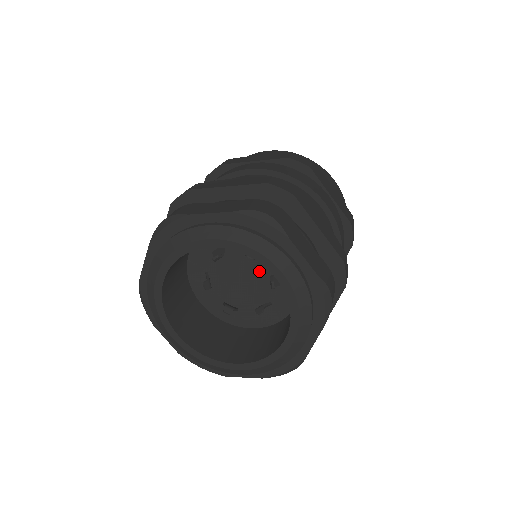
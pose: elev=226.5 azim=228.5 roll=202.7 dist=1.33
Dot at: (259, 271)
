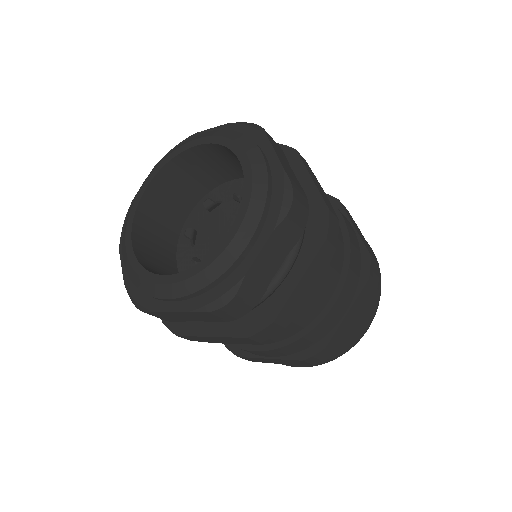
Dot at: occluded
